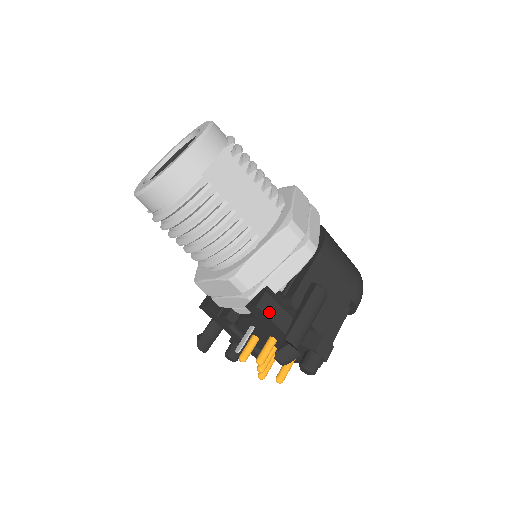
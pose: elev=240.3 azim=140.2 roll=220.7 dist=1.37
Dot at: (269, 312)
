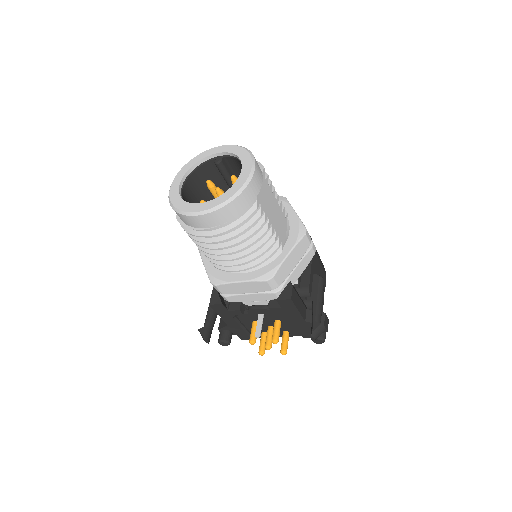
Dot at: (295, 302)
